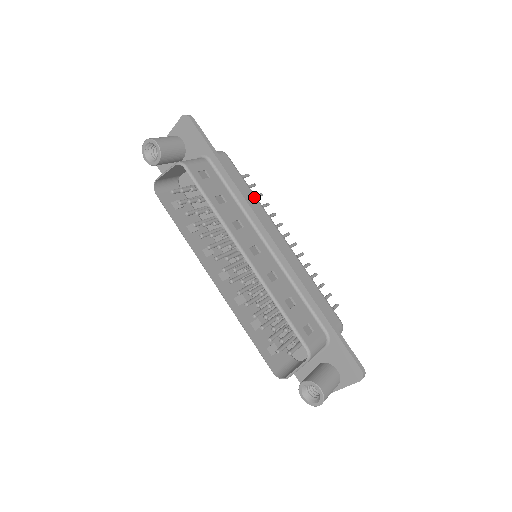
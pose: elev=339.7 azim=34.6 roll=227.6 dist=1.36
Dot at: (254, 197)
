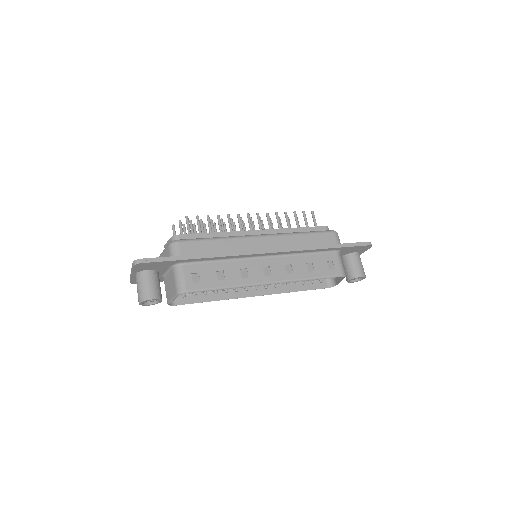
Dot at: (223, 241)
